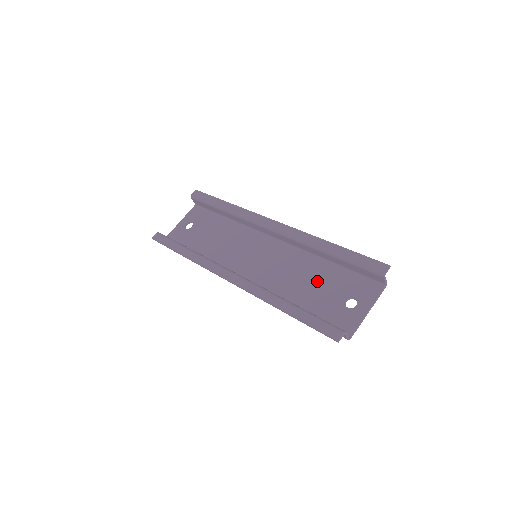
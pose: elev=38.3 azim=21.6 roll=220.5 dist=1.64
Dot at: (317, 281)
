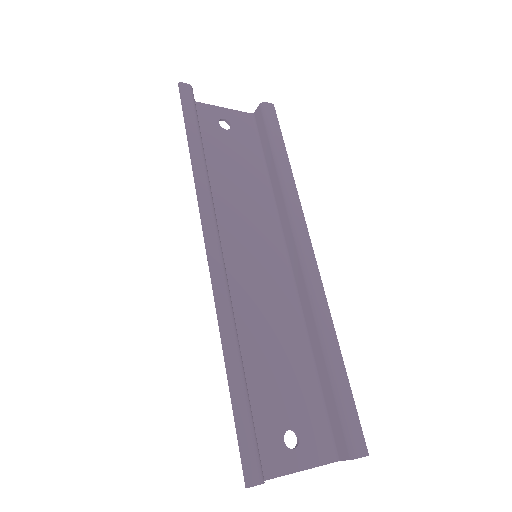
Dot at: (284, 367)
